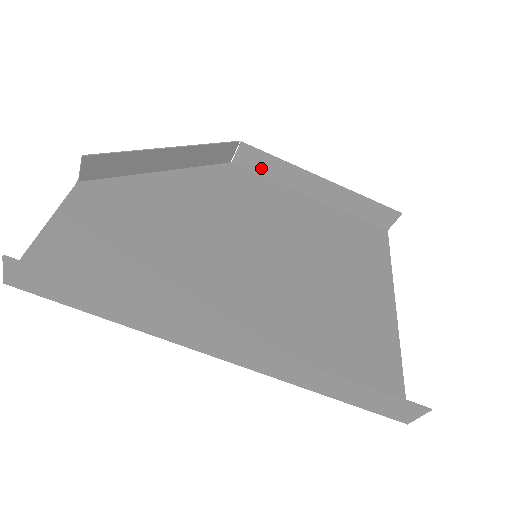
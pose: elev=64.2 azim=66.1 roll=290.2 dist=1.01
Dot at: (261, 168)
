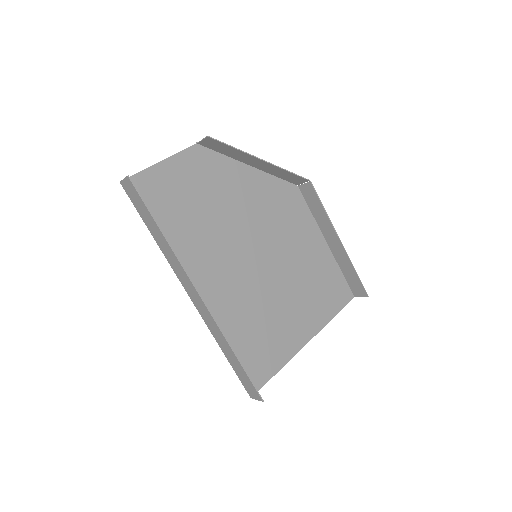
Dot at: (311, 203)
